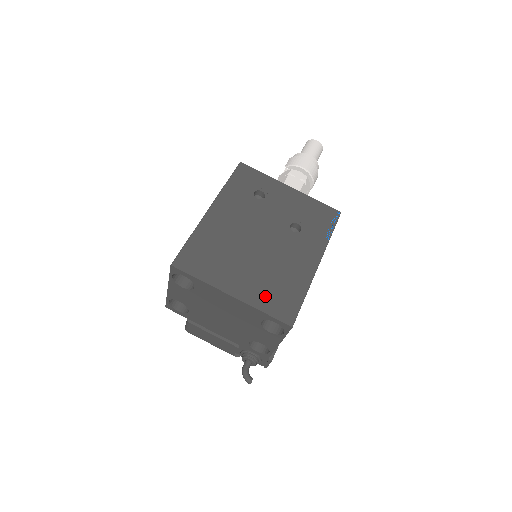
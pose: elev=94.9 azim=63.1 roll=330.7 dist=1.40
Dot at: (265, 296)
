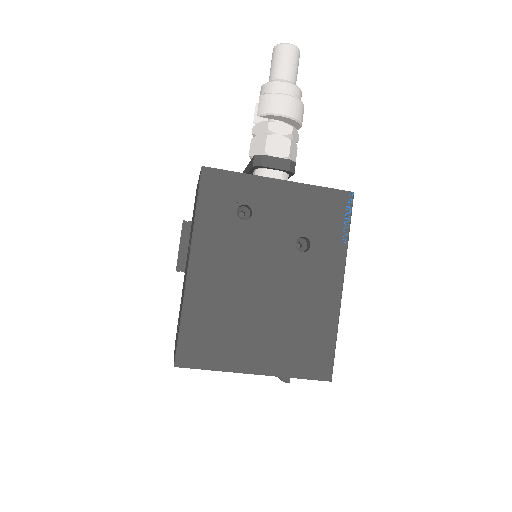
Dot at: (292, 358)
